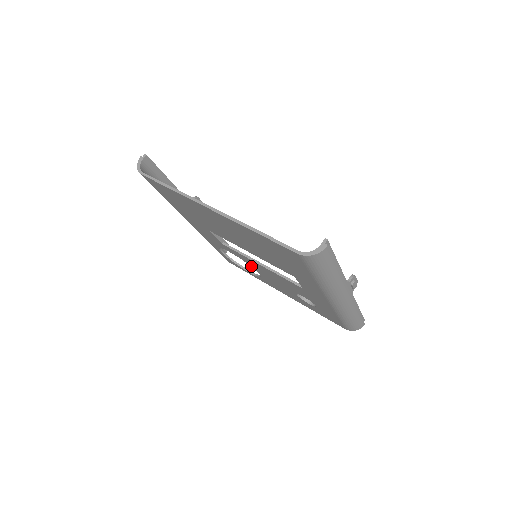
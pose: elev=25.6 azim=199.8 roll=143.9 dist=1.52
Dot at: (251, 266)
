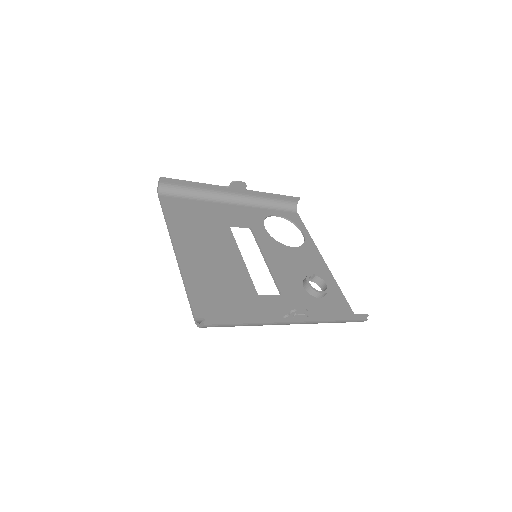
Dot at: (280, 245)
